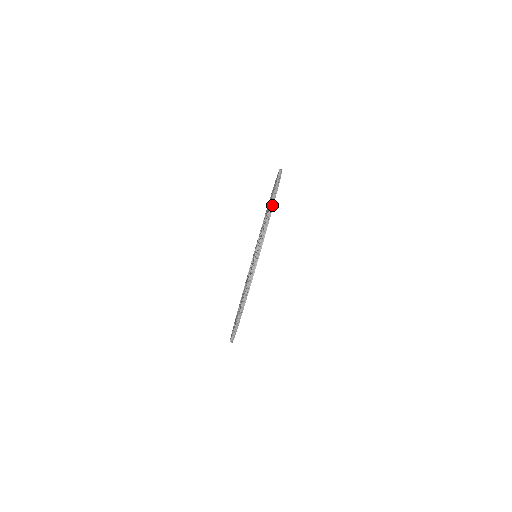
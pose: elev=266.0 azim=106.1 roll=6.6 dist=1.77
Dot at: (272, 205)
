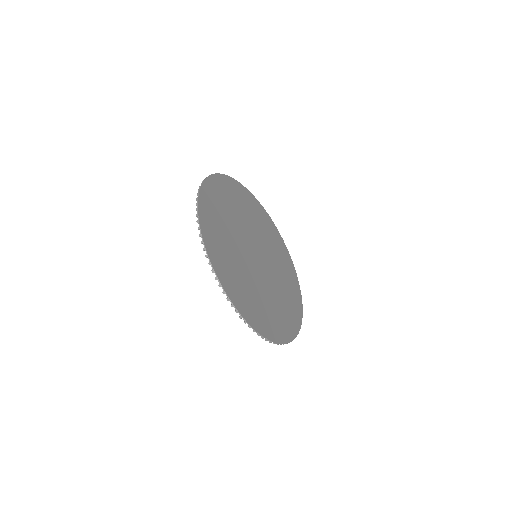
Dot at: (226, 295)
